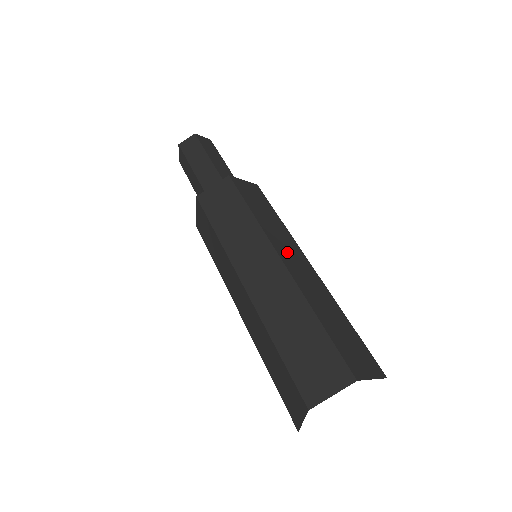
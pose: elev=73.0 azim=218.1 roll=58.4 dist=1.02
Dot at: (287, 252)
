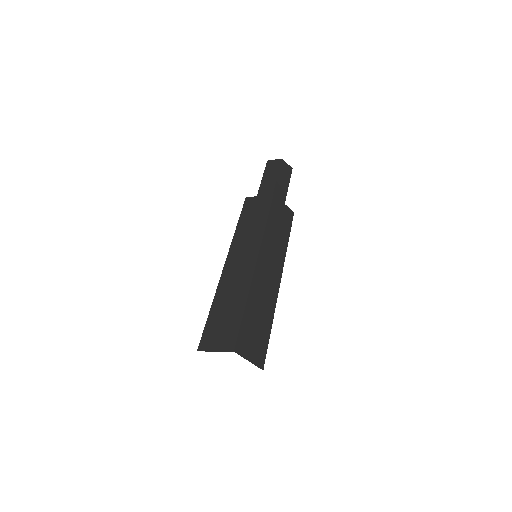
Dot at: (268, 260)
